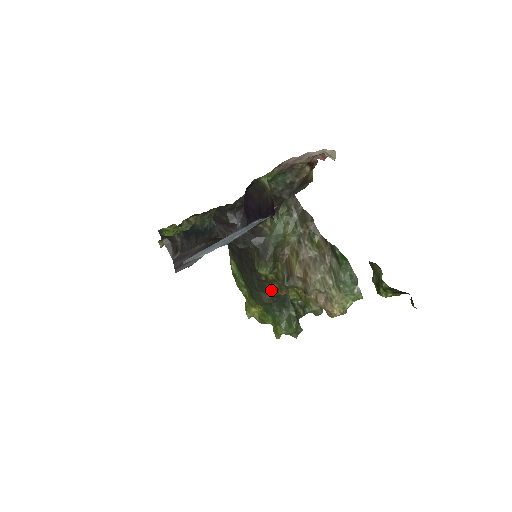
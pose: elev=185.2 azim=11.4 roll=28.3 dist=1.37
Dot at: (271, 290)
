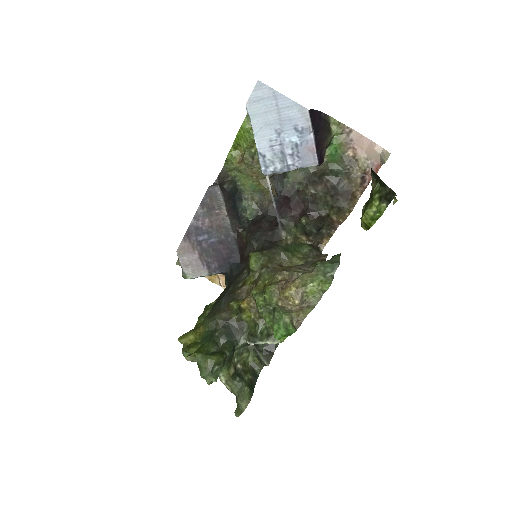
Dot at: (235, 302)
